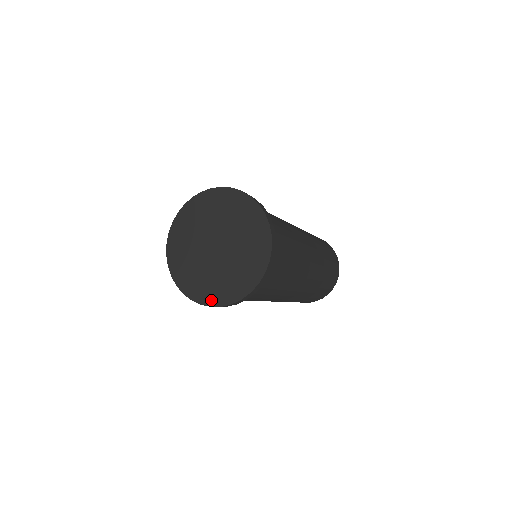
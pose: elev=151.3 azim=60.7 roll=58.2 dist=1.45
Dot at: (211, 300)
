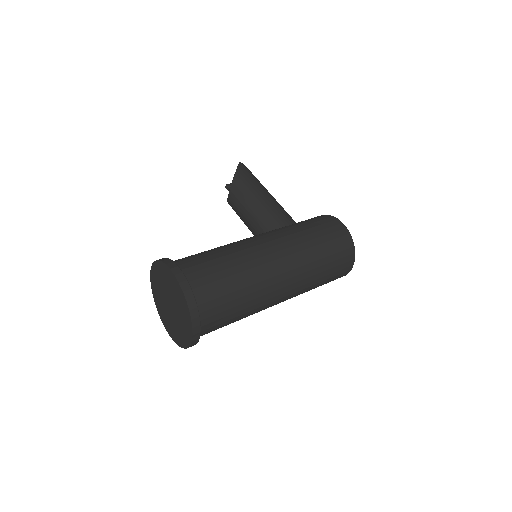
Dot at: (170, 333)
